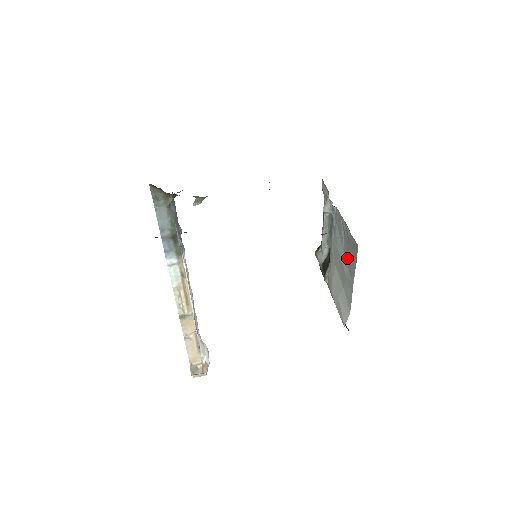
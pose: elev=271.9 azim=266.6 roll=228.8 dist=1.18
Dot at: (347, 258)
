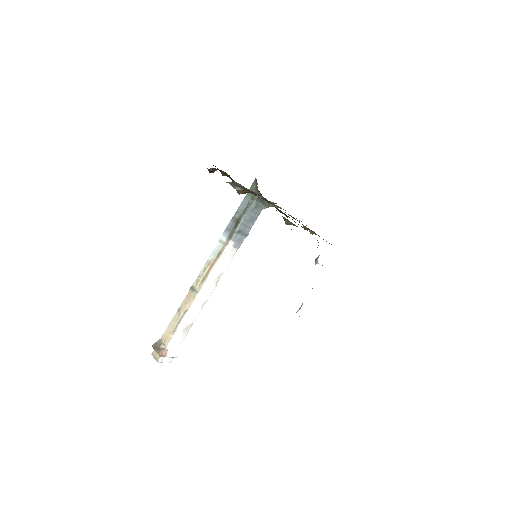
Dot at: occluded
